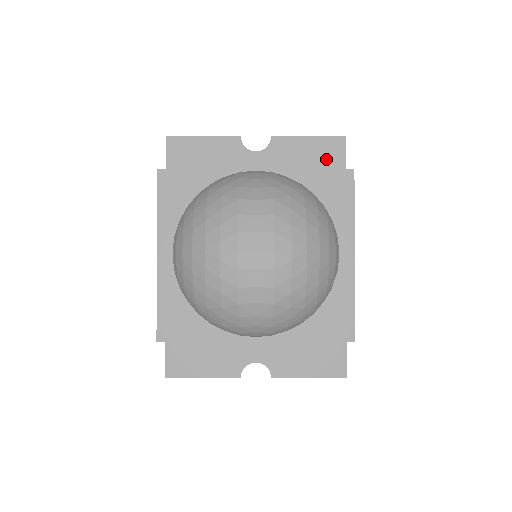
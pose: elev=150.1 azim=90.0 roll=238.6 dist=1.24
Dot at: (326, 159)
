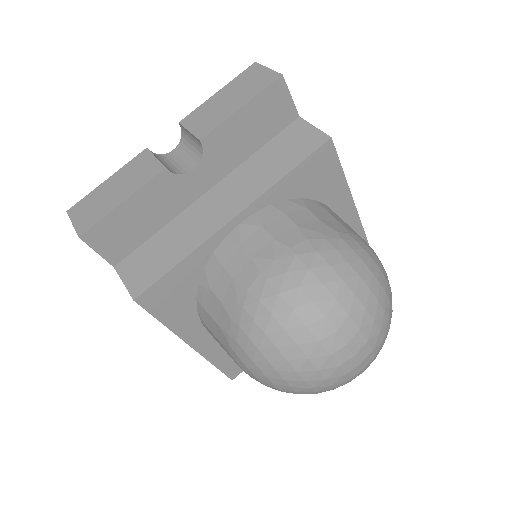
Dot at: (273, 117)
